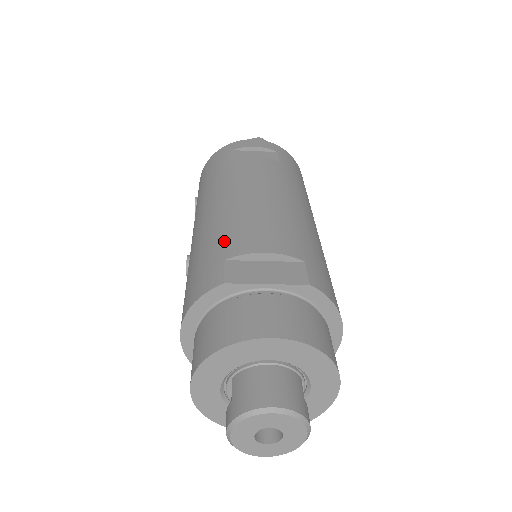
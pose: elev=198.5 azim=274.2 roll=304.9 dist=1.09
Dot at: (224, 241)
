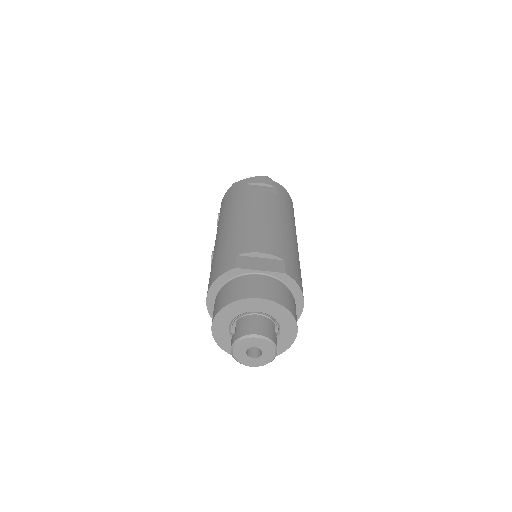
Dot at: (237, 244)
